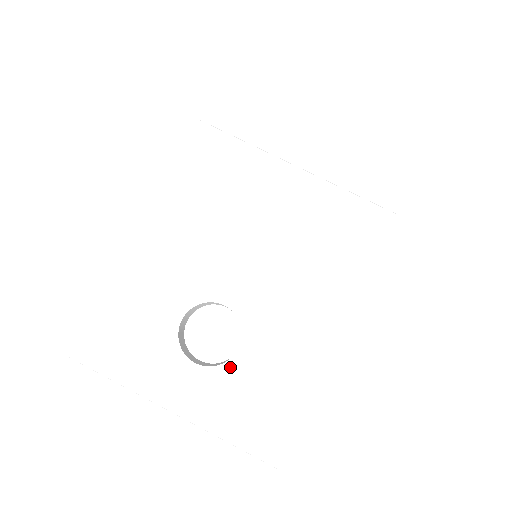
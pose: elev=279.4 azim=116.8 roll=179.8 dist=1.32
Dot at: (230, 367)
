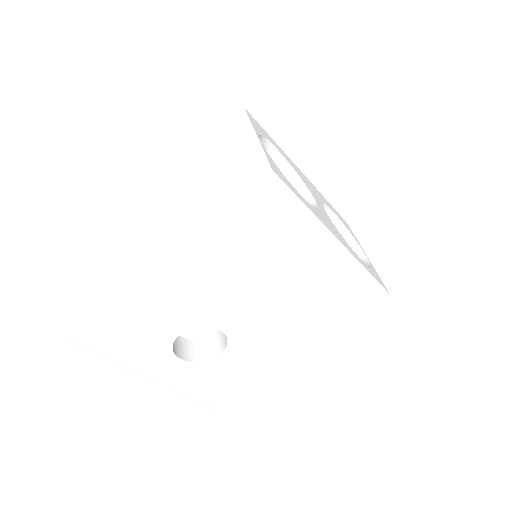
Dot at: (207, 364)
